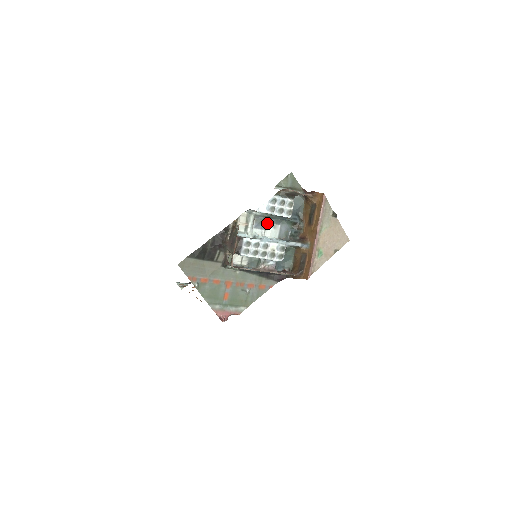
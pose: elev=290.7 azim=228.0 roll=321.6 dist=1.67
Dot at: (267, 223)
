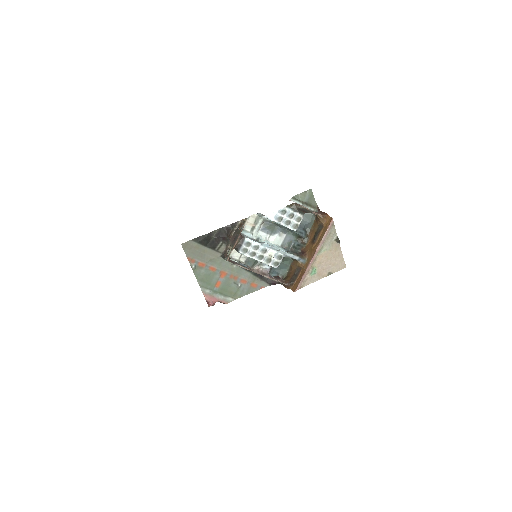
Dot at: (274, 229)
